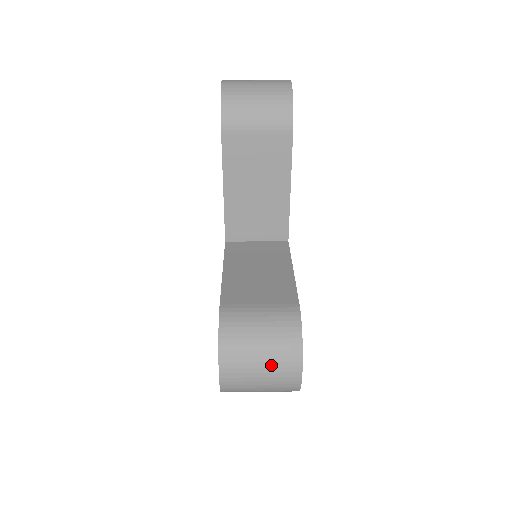
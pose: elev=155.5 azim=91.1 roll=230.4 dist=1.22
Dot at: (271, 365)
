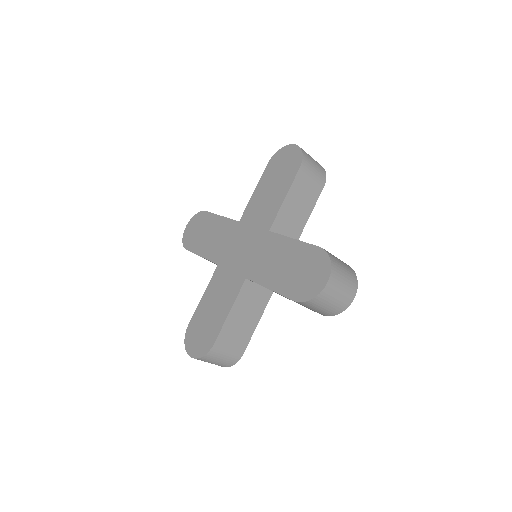
Dot at: (347, 284)
